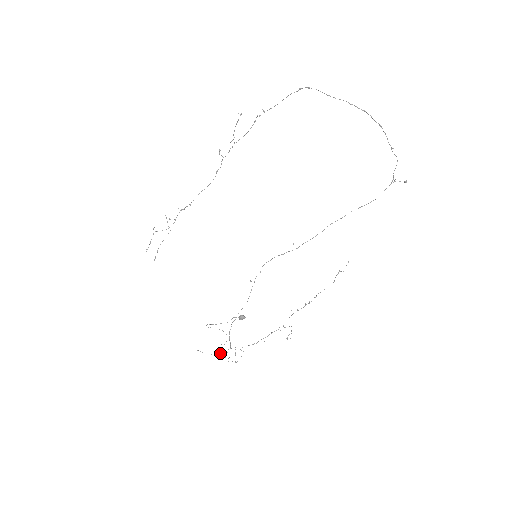
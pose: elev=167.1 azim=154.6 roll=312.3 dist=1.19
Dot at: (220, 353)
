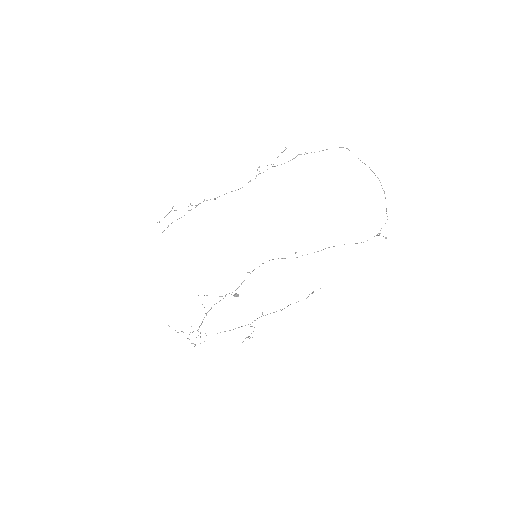
Dot at: occluded
